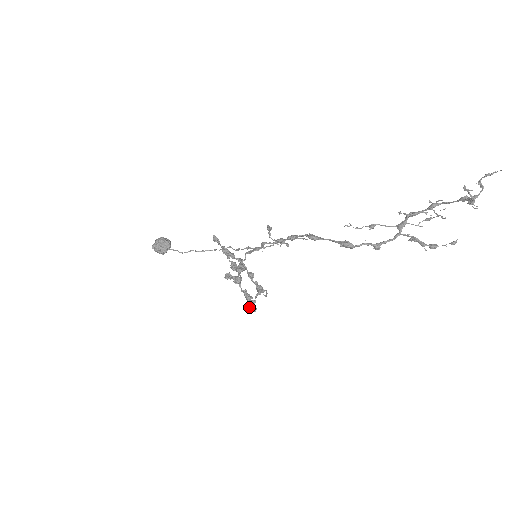
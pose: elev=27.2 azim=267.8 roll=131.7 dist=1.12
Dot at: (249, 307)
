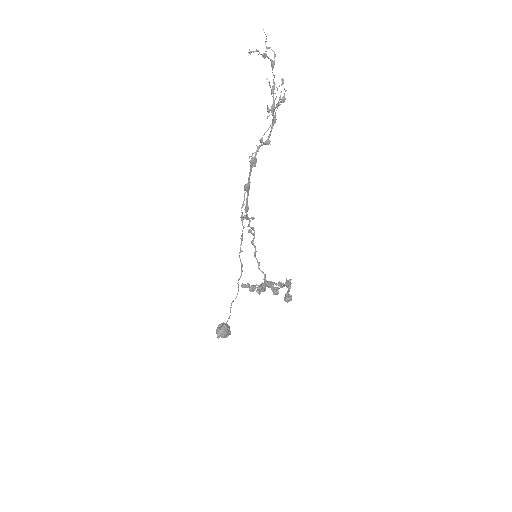
Dot at: (284, 299)
